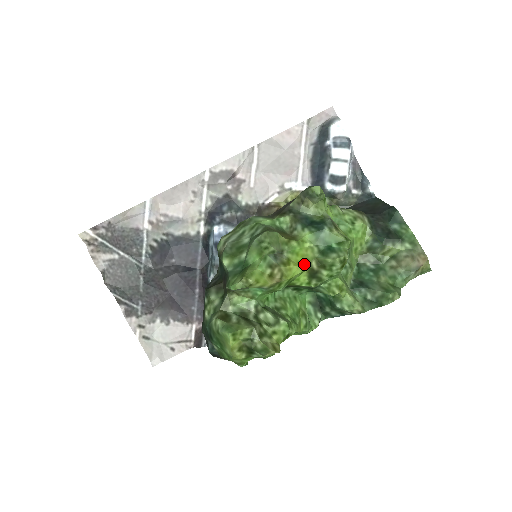
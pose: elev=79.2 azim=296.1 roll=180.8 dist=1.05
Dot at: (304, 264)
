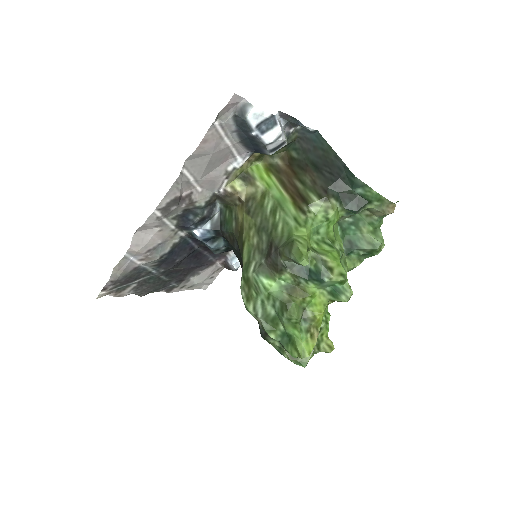
Dot at: (324, 309)
